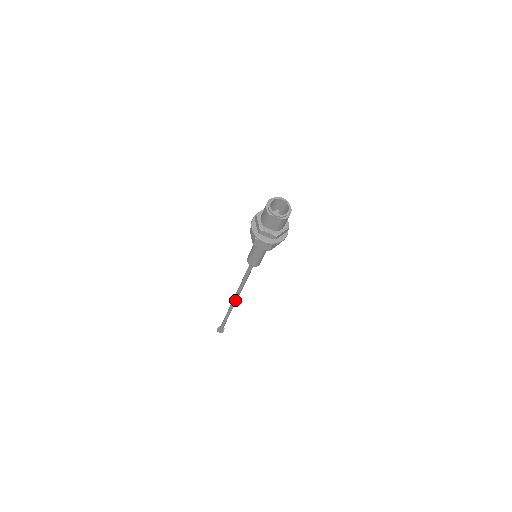
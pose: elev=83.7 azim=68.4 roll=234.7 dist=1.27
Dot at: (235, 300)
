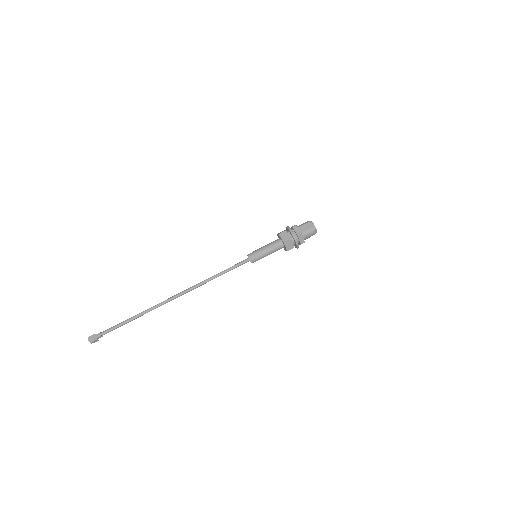
Dot at: (179, 294)
